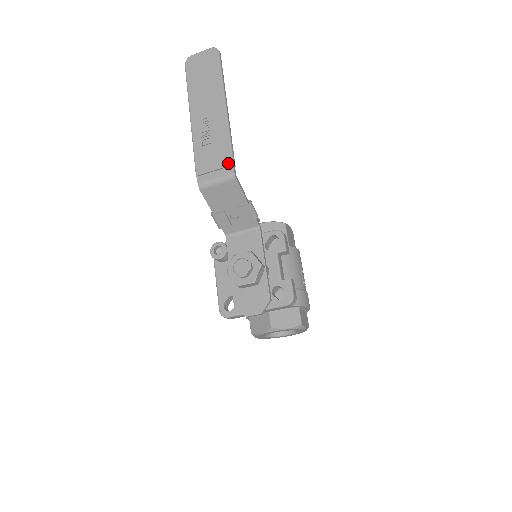
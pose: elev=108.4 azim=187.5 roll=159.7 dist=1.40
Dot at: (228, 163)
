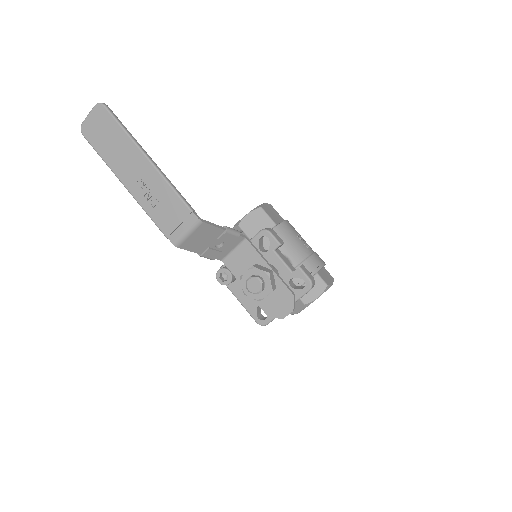
Dot at: (187, 213)
